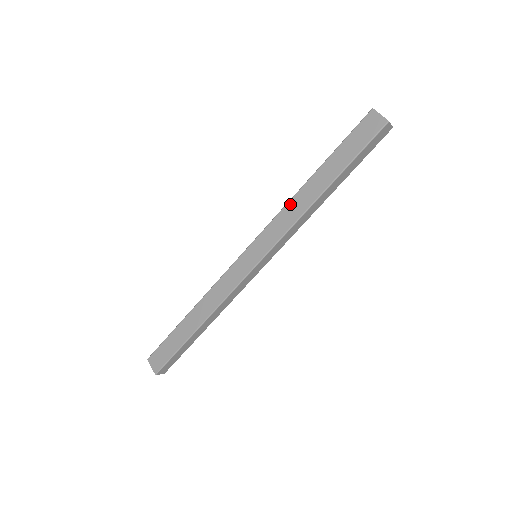
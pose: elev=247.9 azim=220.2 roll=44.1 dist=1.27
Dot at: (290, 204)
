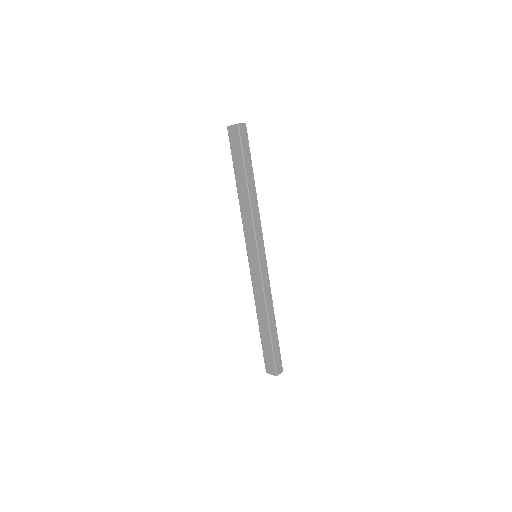
Dot at: (242, 212)
